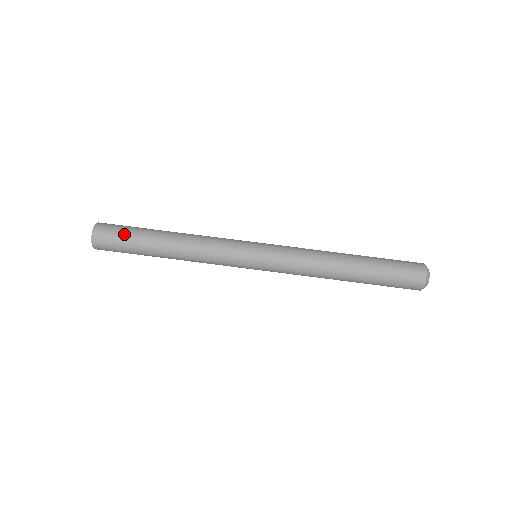
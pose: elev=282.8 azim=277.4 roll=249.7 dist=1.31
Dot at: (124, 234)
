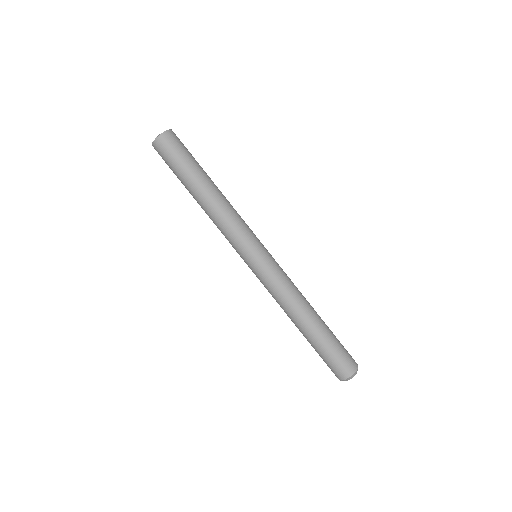
Dot at: (172, 166)
